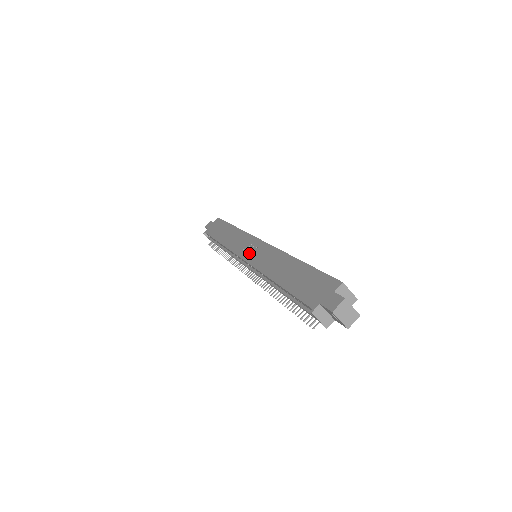
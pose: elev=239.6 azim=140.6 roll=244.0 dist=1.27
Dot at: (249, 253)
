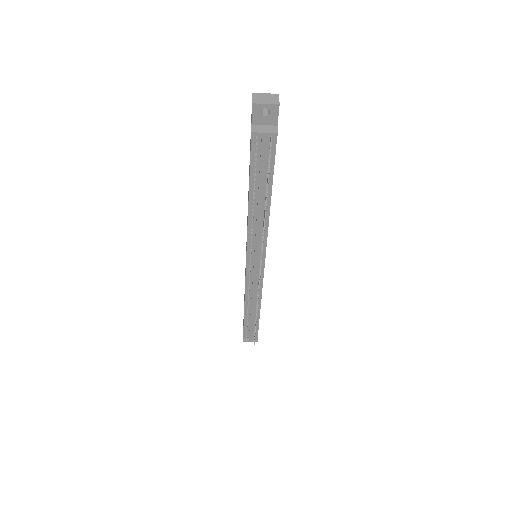
Dot at: occluded
